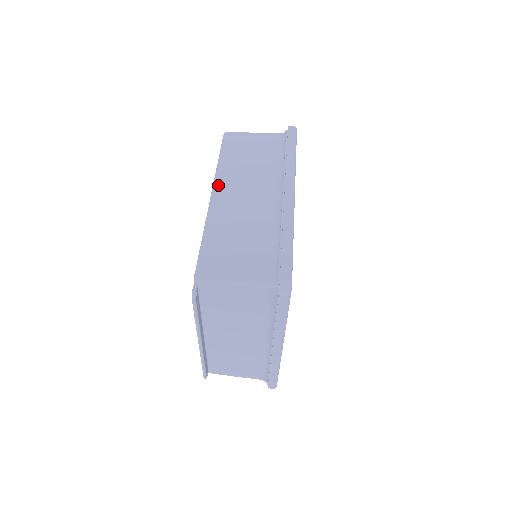
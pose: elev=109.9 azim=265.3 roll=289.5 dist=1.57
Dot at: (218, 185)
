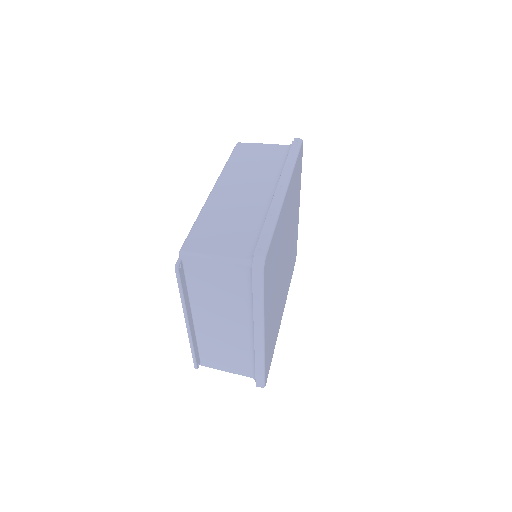
Dot at: (220, 182)
